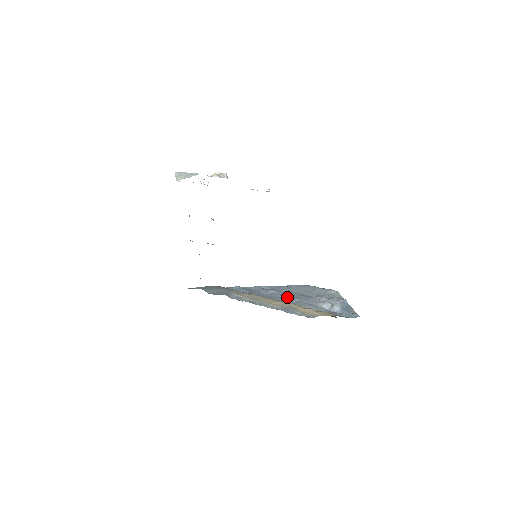
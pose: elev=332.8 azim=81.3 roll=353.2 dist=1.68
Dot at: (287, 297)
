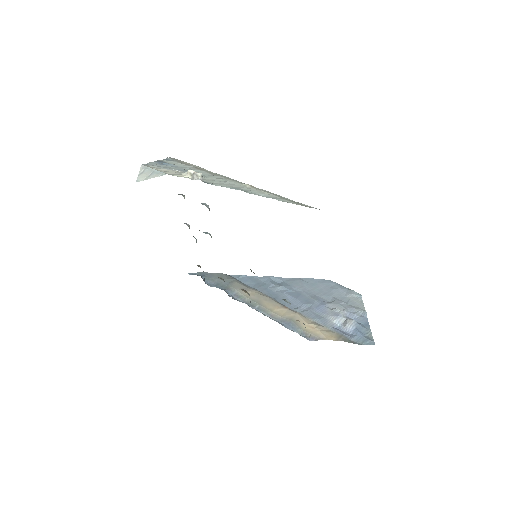
Dot at: (296, 300)
